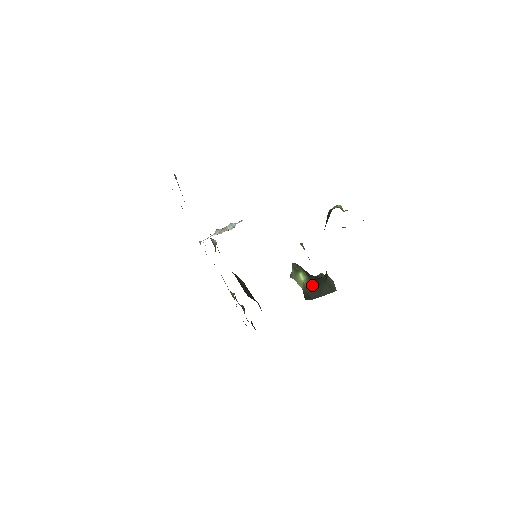
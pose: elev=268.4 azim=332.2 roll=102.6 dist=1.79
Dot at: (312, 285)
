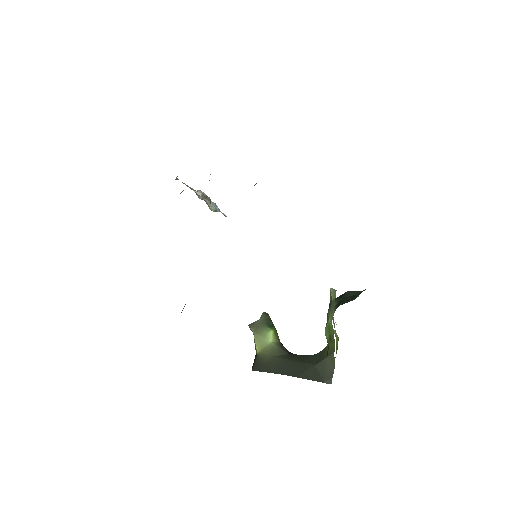
Dot at: (286, 355)
